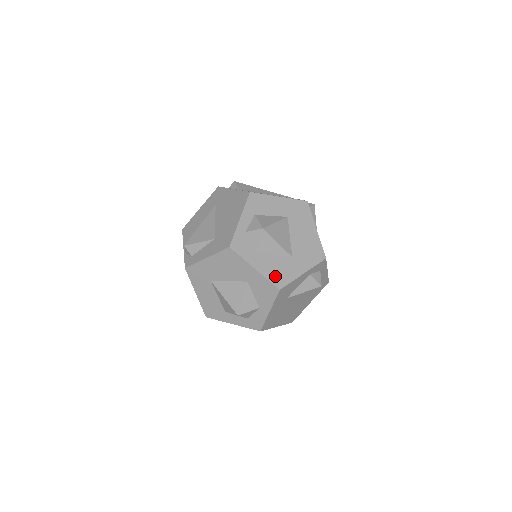
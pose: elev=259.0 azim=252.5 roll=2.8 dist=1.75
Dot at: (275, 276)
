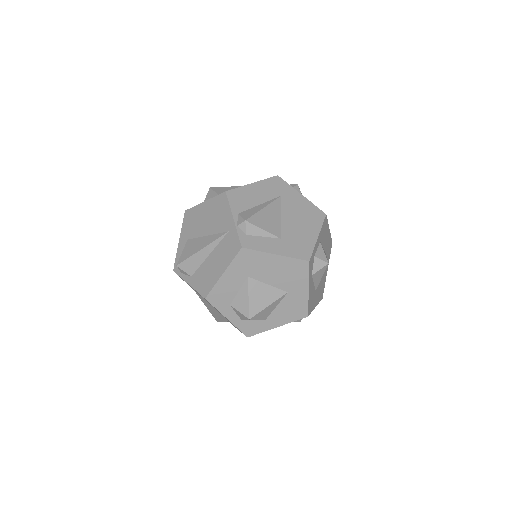
Dot at: (294, 315)
